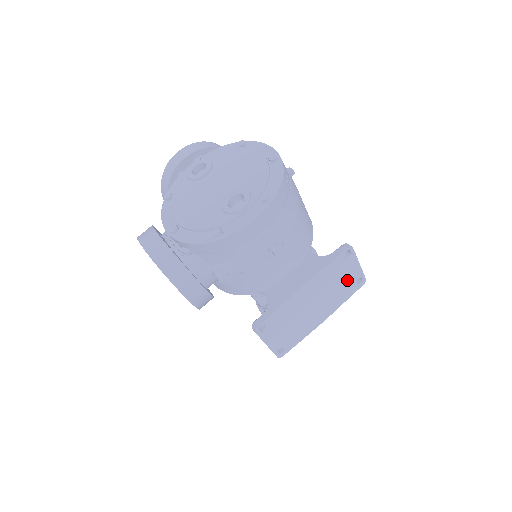
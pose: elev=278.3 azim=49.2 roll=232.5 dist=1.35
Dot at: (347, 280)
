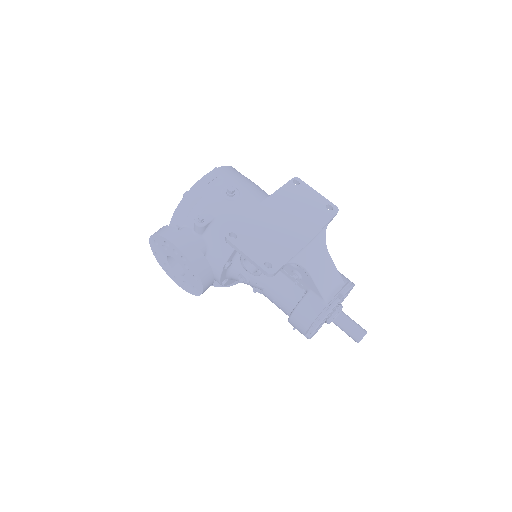
Dot at: (312, 205)
